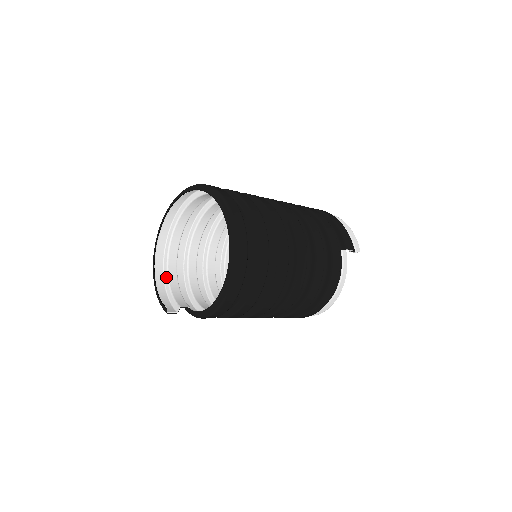
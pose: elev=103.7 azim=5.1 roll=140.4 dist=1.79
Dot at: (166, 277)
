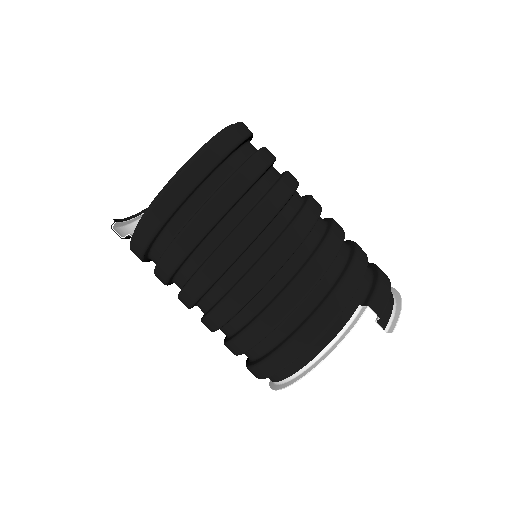
Dot at: occluded
